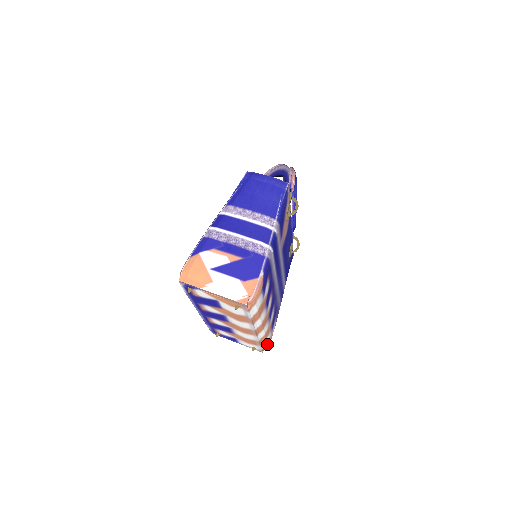
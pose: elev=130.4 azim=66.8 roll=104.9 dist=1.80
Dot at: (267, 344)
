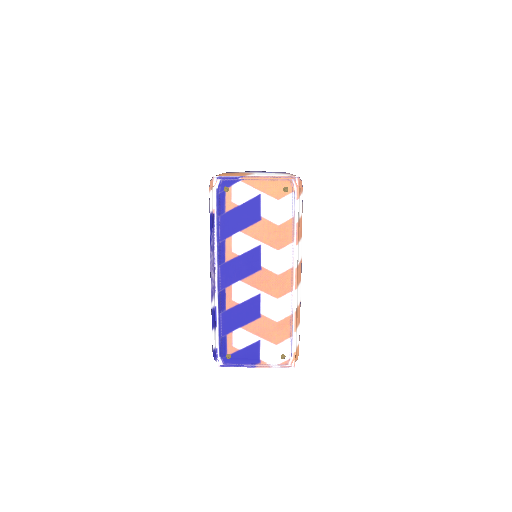
Dot at: (298, 345)
